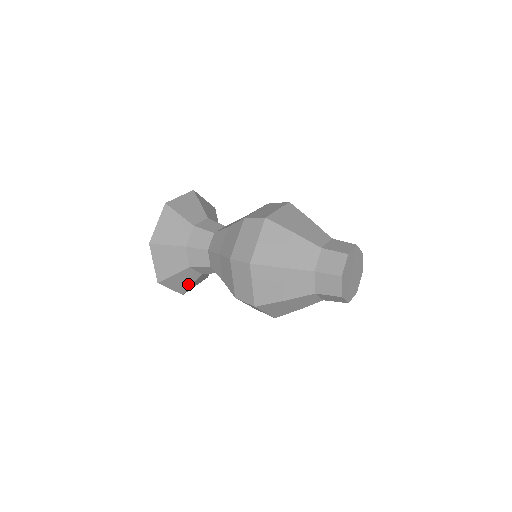
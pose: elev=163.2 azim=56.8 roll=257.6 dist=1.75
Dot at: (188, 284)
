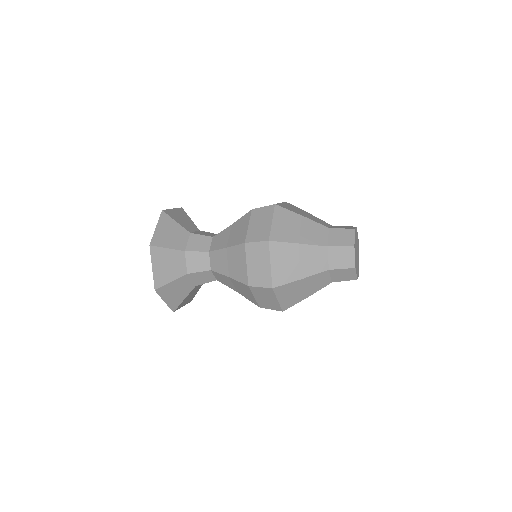
Dot at: (169, 277)
